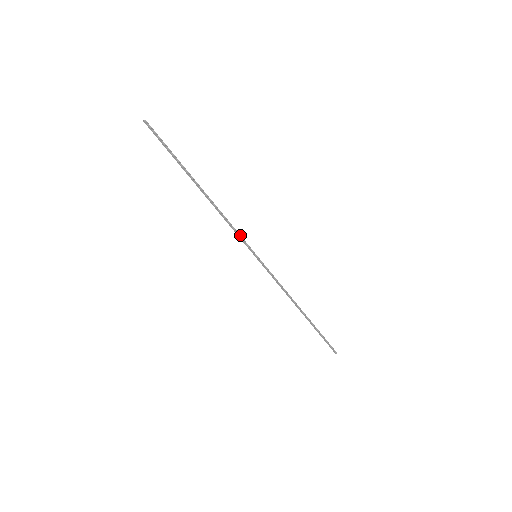
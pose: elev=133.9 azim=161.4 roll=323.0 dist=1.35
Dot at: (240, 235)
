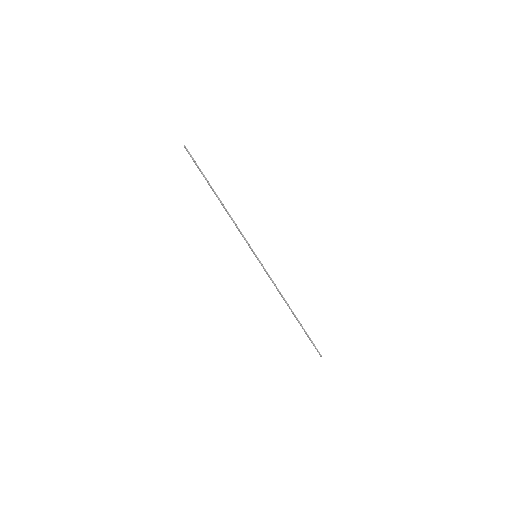
Dot at: occluded
